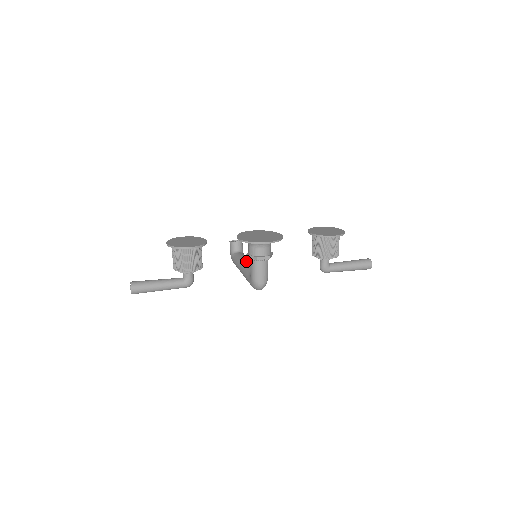
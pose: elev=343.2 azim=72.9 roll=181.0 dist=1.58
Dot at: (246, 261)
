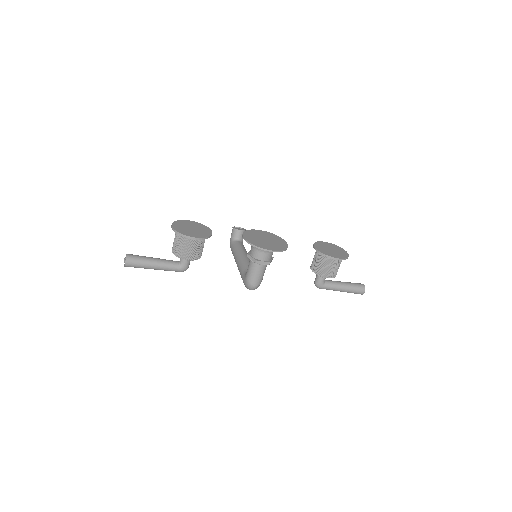
Dot at: (244, 255)
